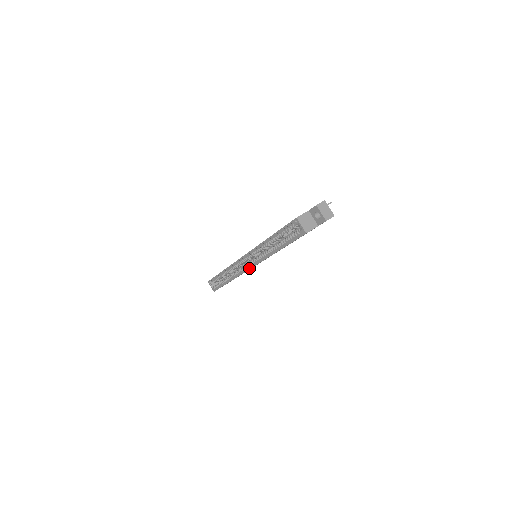
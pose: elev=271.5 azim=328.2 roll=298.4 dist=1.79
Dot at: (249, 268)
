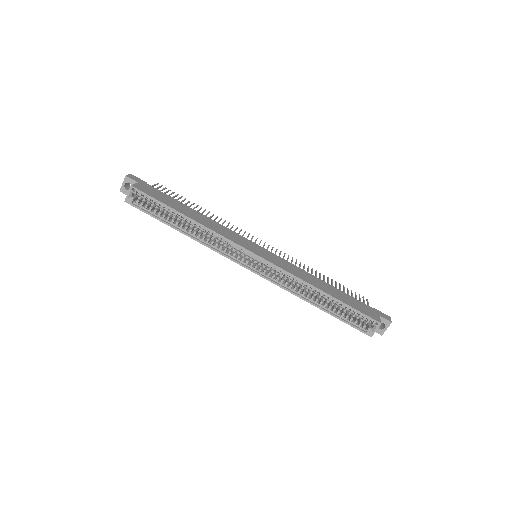
Dot at: (249, 269)
